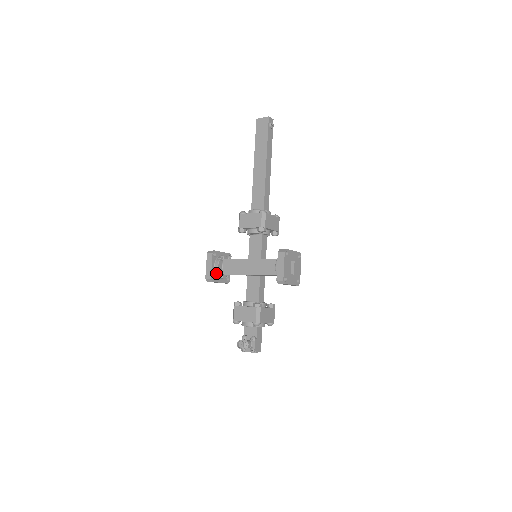
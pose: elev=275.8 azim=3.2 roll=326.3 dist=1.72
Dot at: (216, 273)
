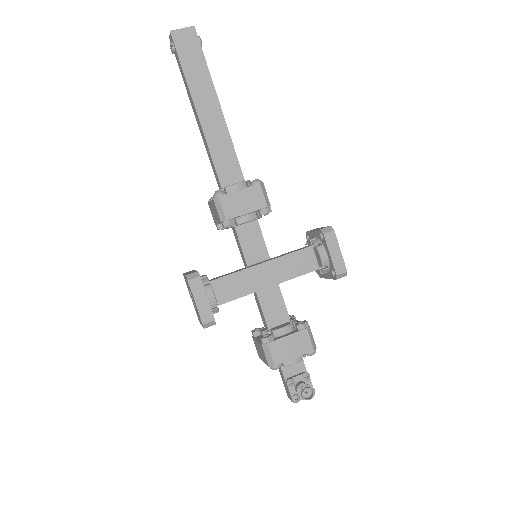
Dot at: (211, 308)
